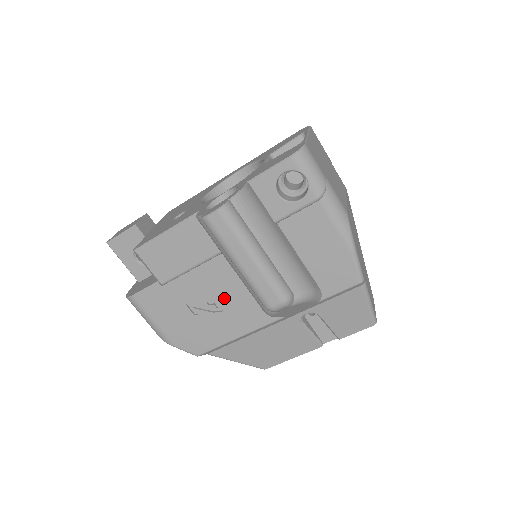
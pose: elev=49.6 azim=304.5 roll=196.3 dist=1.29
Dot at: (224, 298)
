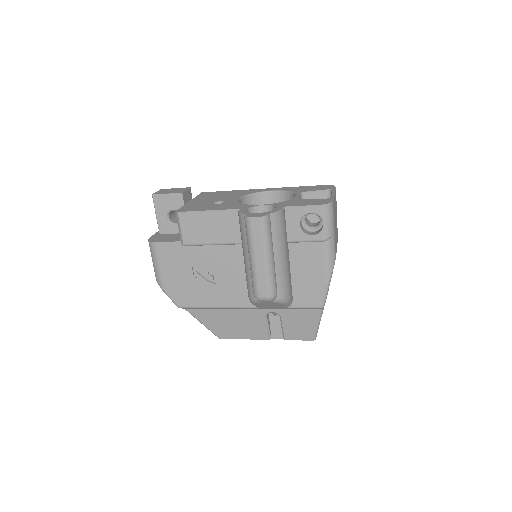
Dot at: (223, 275)
